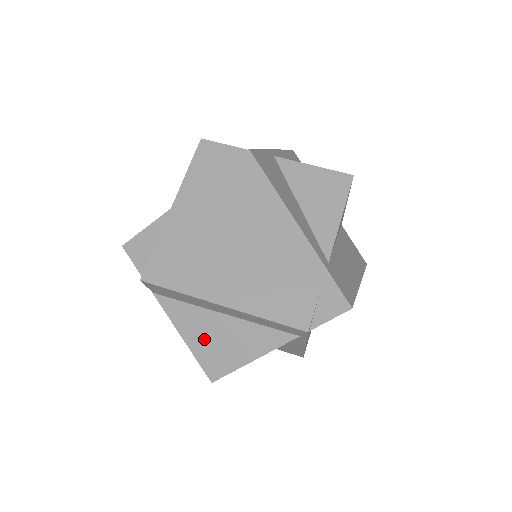
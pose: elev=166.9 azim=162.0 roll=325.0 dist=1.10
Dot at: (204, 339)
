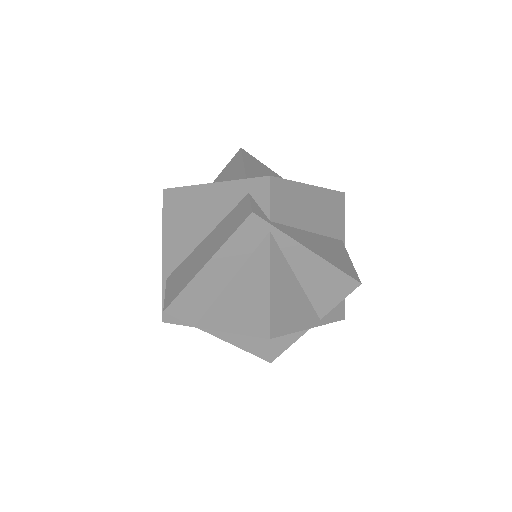
Dot at: (238, 314)
